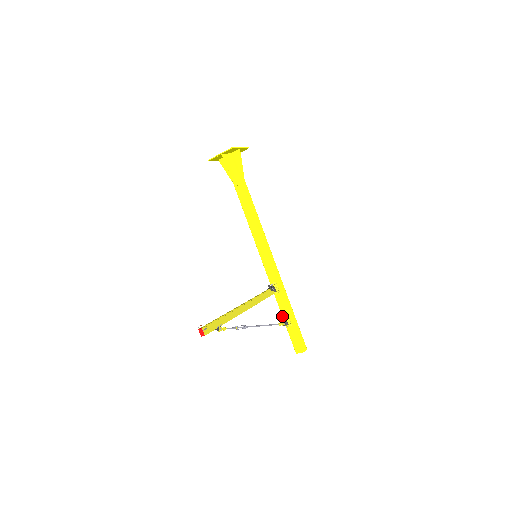
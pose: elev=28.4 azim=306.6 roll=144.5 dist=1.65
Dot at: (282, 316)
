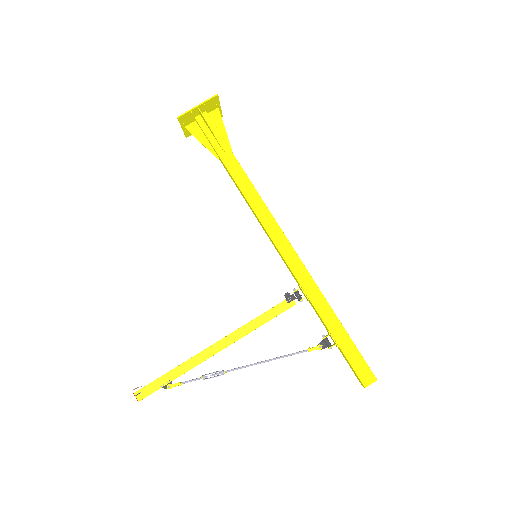
Dot at: (327, 331)
